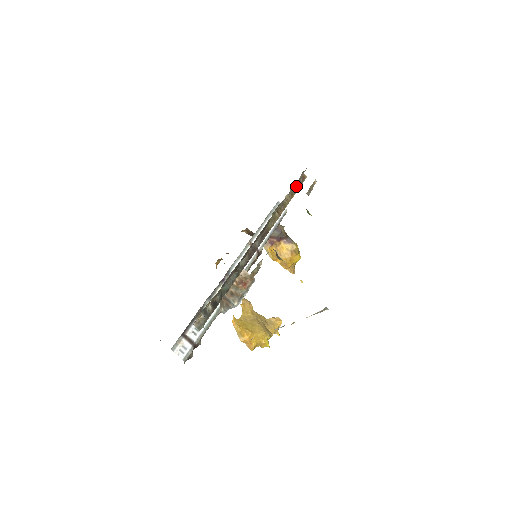
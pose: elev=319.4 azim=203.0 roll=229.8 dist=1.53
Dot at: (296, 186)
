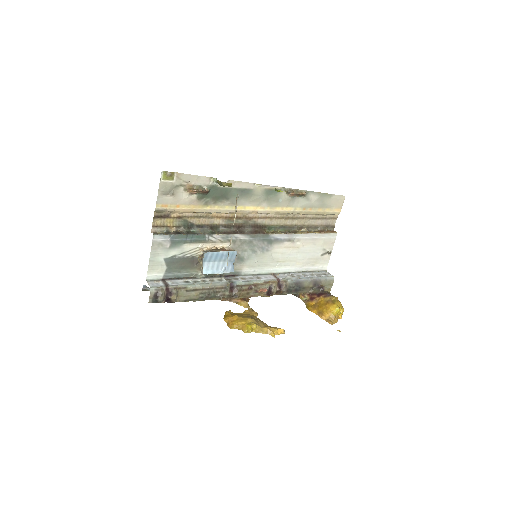
Dot at: (307, 218)
